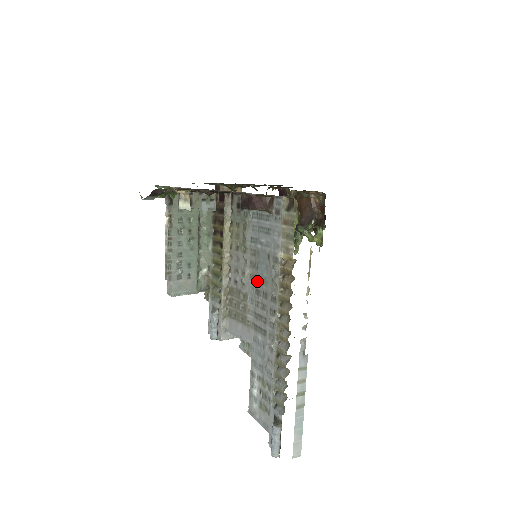
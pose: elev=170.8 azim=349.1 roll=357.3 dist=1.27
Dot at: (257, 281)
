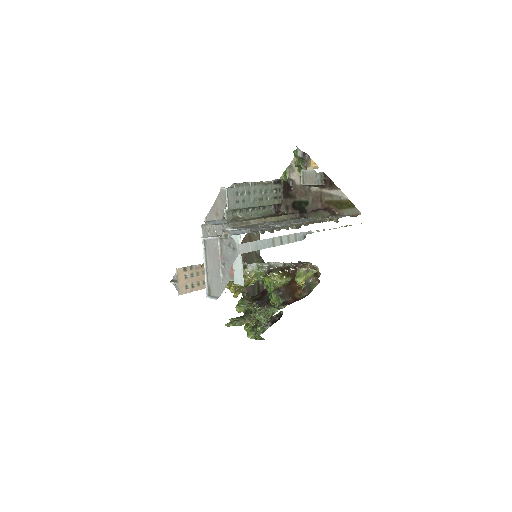
Dot at: occluded
